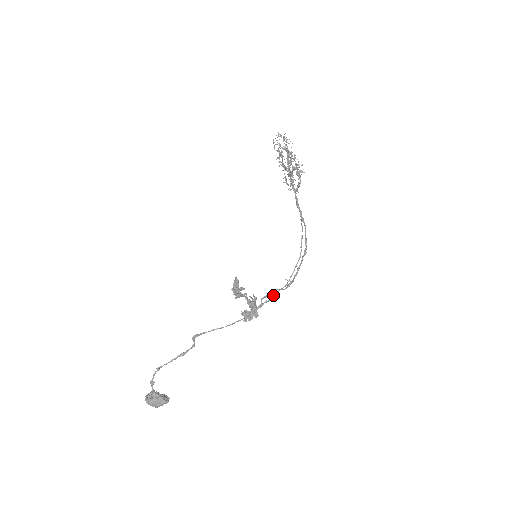
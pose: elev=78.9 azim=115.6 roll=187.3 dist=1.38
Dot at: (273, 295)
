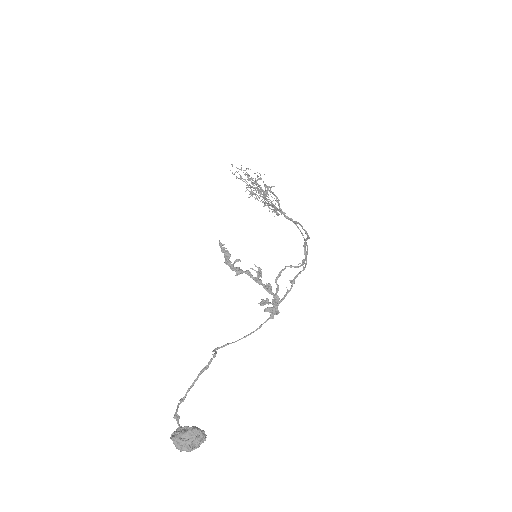
Dot at: (291, 281)
